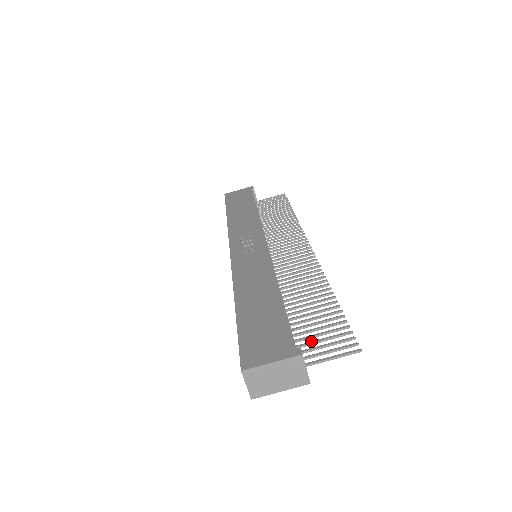
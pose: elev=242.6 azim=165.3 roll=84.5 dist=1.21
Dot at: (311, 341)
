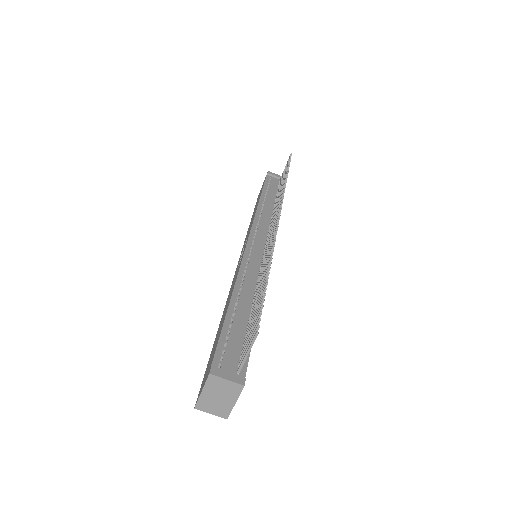
Dot at: (246, 340)
